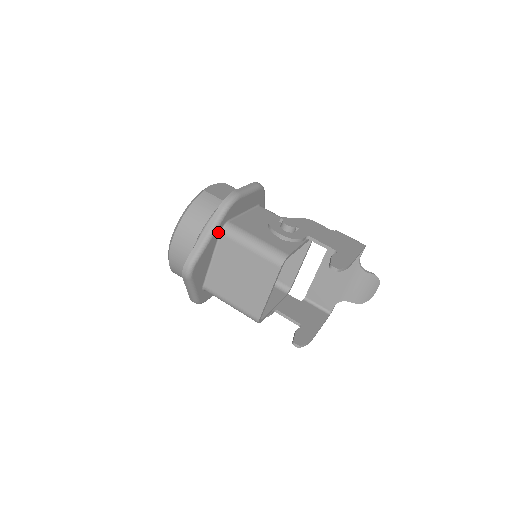
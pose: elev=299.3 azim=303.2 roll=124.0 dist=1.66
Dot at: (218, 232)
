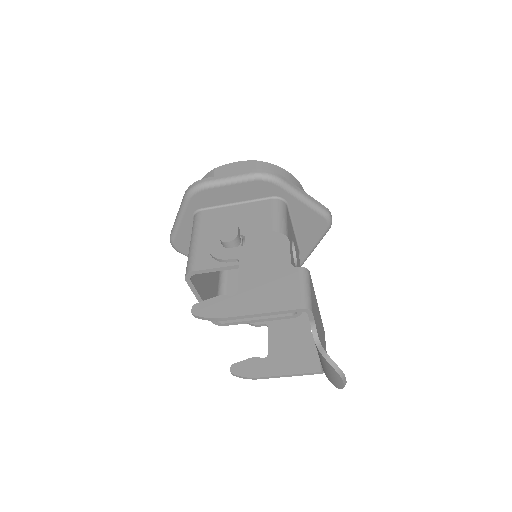
Dot at: (190, 218)
